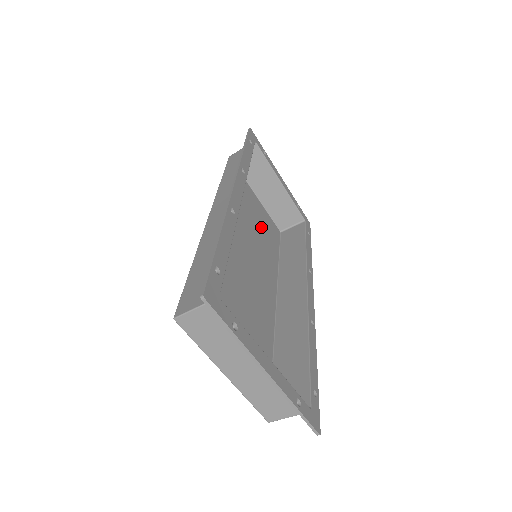
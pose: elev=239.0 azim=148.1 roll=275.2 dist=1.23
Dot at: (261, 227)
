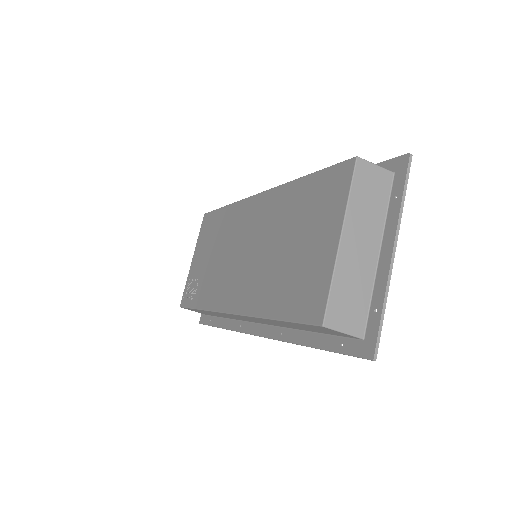
Dot at: (205, 272)
